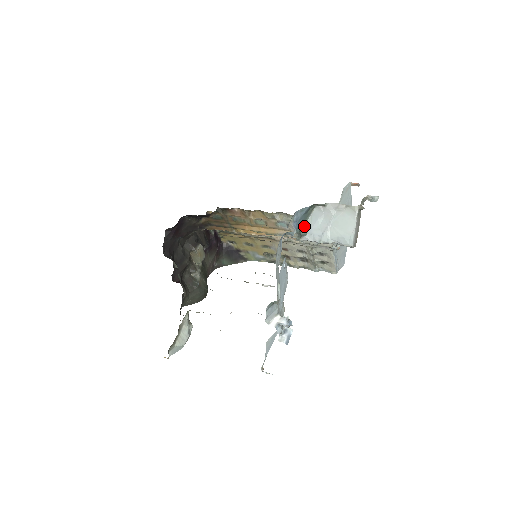
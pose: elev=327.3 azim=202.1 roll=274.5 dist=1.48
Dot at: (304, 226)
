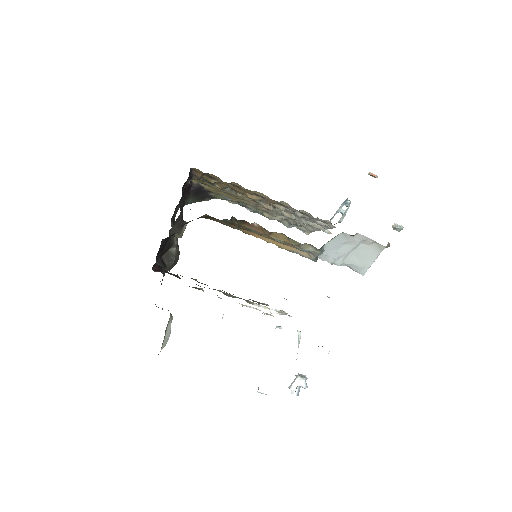
Dot at: (322, 247)
